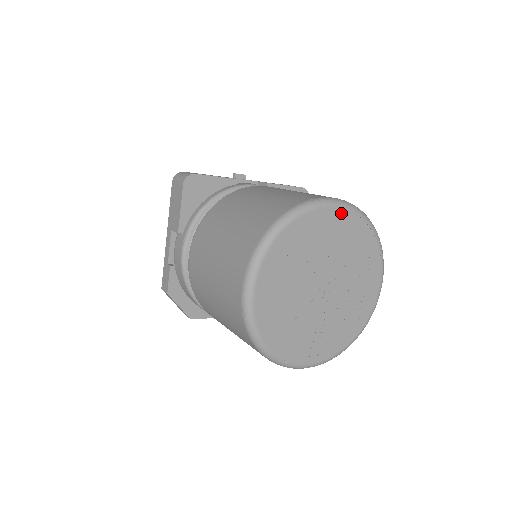
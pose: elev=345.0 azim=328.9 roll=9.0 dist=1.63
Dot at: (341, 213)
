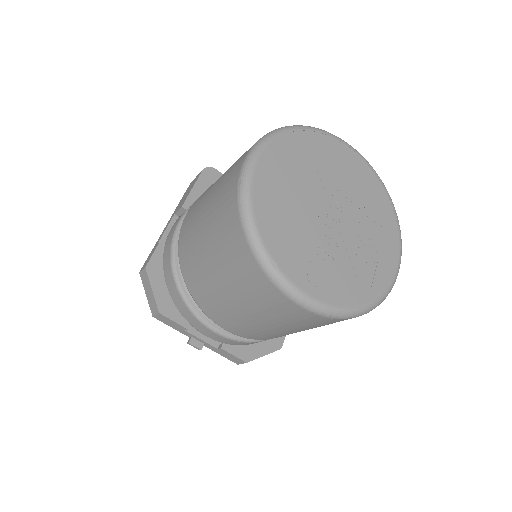
Dot at: (358, 159)
